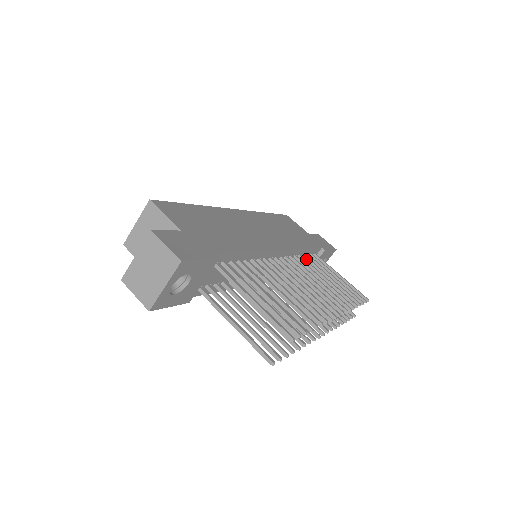
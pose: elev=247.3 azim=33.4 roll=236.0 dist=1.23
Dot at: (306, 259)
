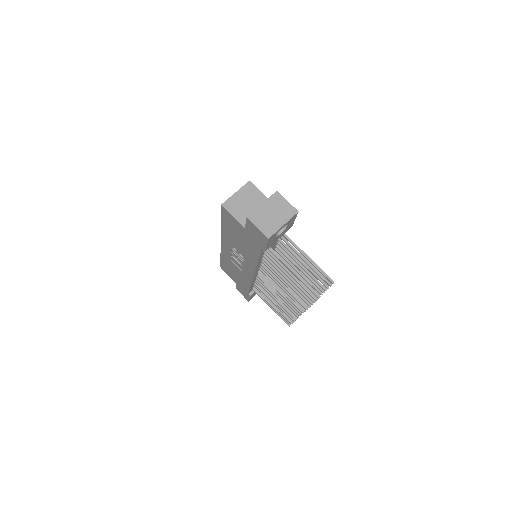
Dot at: occluded
